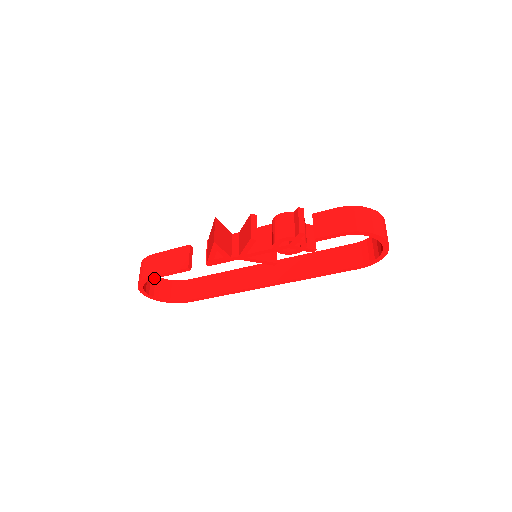
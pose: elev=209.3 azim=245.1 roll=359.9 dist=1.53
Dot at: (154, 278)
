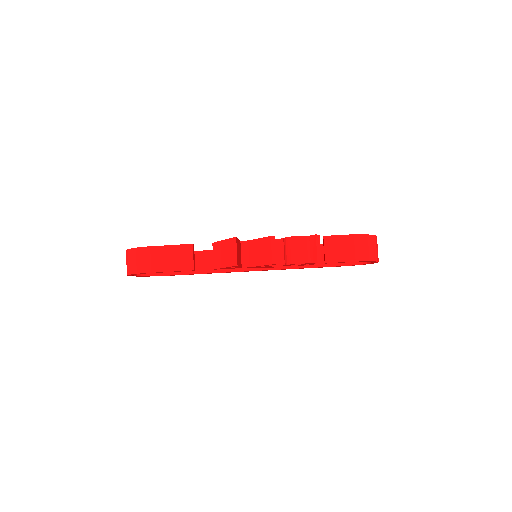
Dot at: occluded
